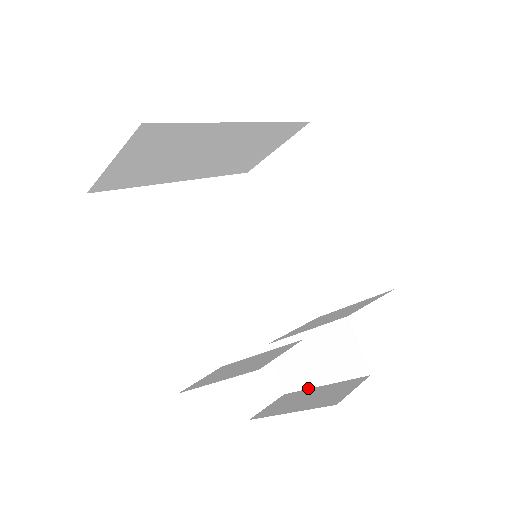
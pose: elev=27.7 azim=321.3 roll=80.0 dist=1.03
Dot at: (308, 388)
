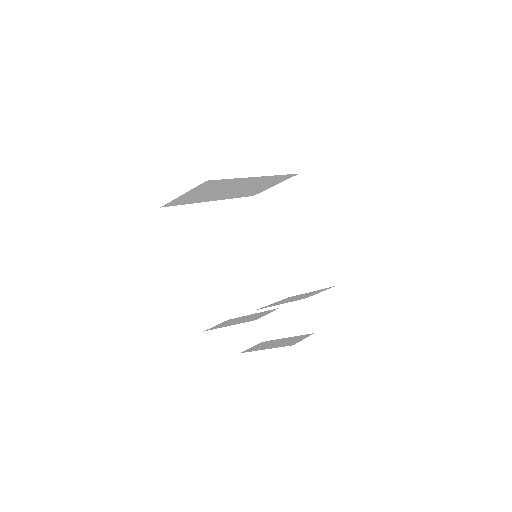
Dot at: (277, 339)
